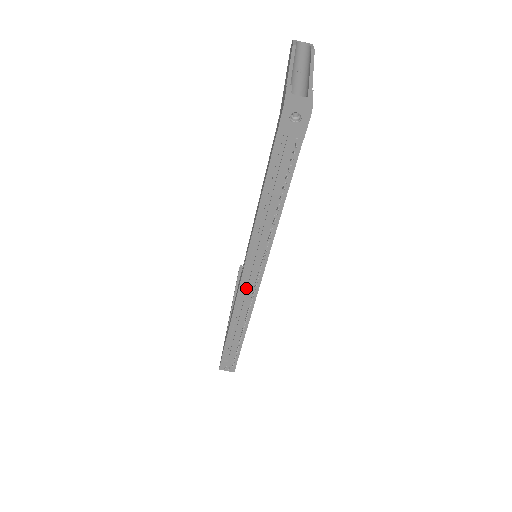
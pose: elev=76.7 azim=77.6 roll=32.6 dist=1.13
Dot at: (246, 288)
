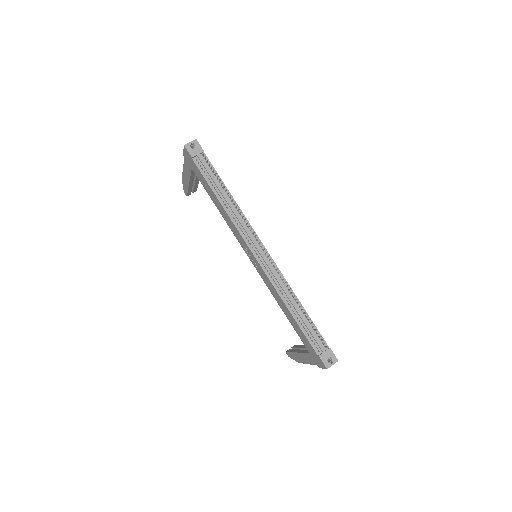
Dot at: (265, 264)
